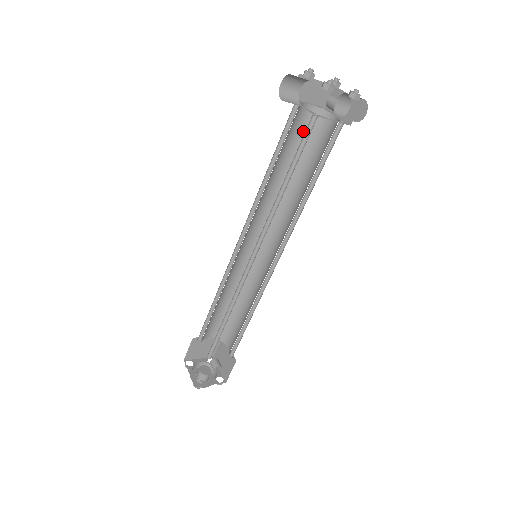
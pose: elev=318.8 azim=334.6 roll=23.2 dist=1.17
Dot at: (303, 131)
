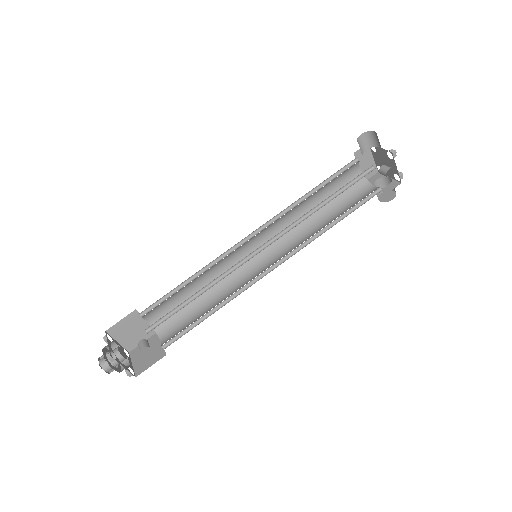
Dot at: occluded
